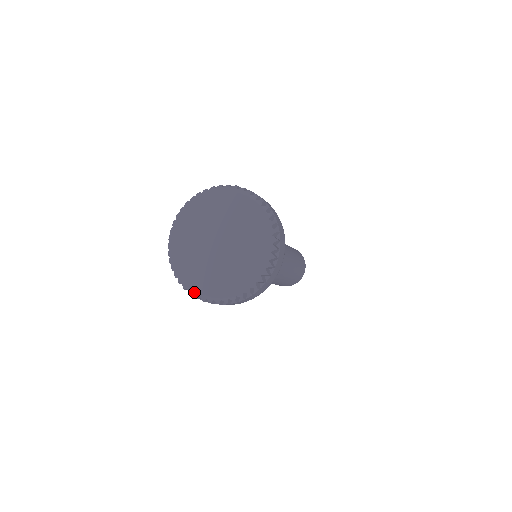
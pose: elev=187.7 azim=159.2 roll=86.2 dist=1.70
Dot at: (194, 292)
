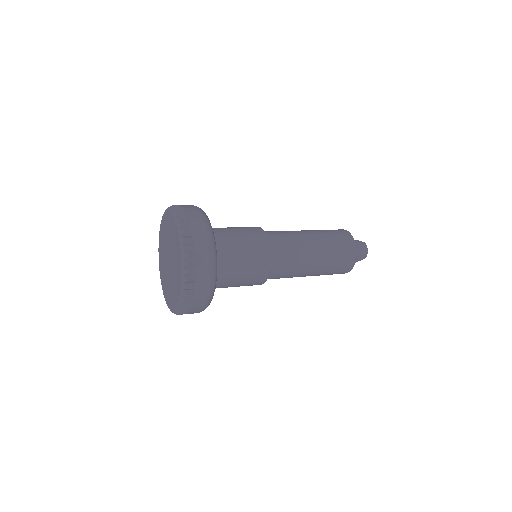
Dot at: (160, 274)
